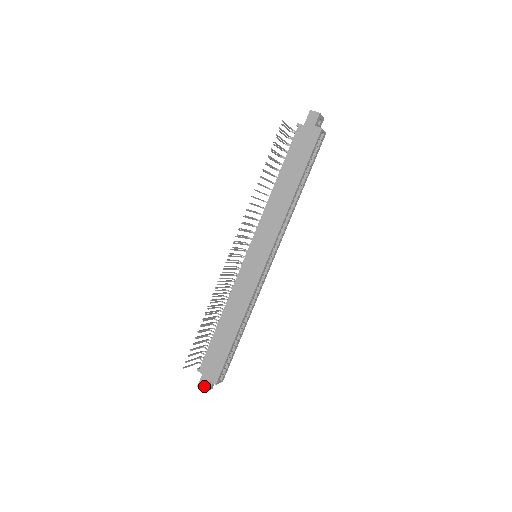
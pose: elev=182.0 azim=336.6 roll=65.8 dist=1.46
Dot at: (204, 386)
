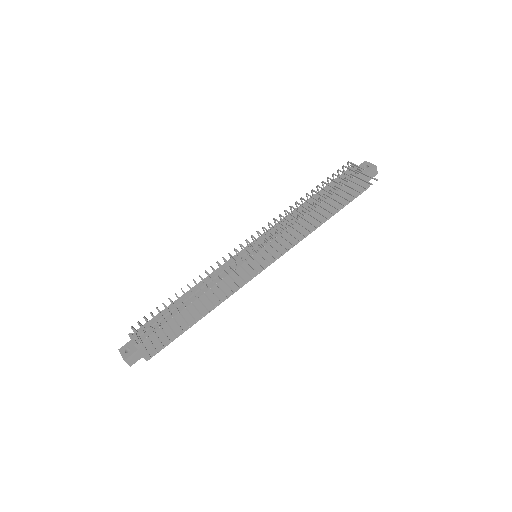
Dot at: (133, 361)
